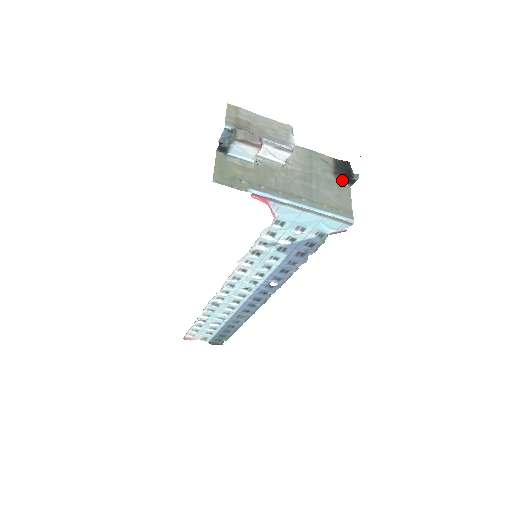
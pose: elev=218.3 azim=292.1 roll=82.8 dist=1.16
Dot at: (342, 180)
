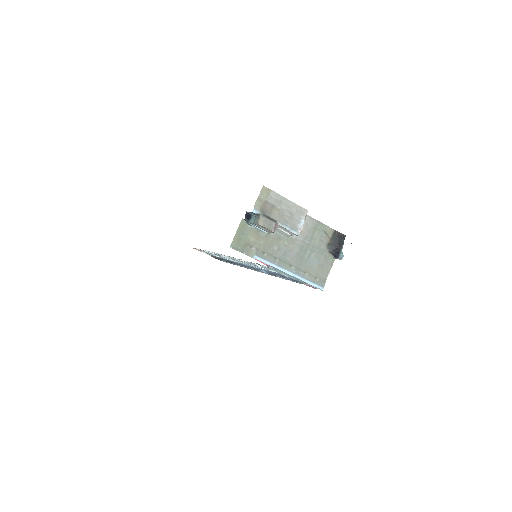
Dot at: (331, 252)
